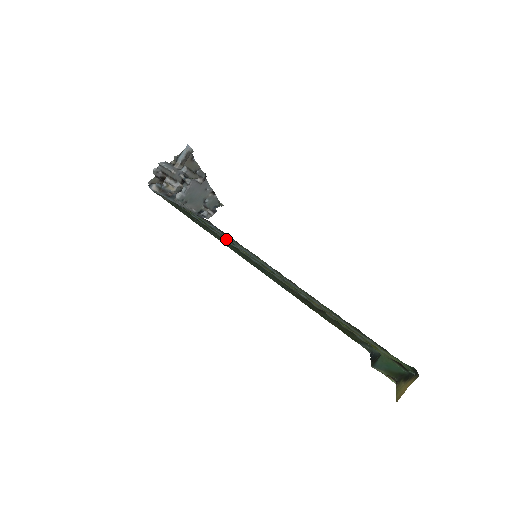
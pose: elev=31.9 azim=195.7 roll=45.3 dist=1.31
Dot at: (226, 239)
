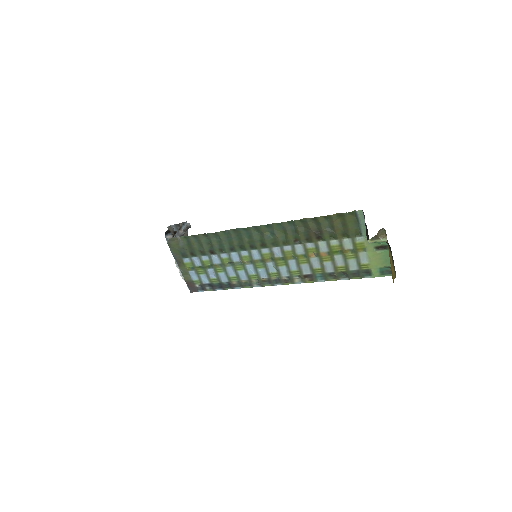
Dot at: (227, 262)
